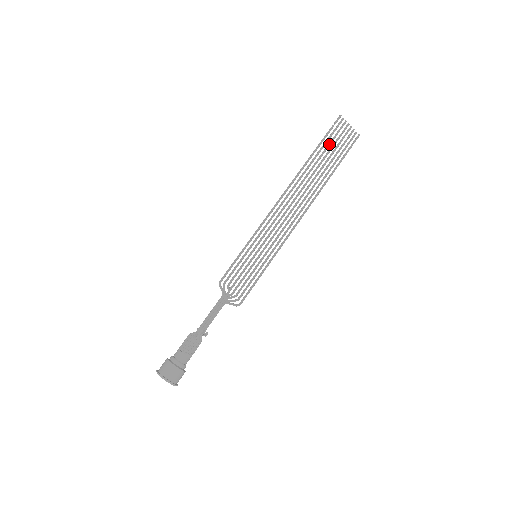
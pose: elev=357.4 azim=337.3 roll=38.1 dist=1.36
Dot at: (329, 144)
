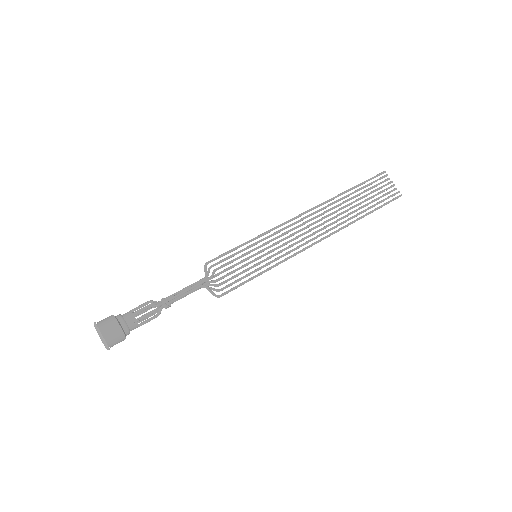
Dot at: (366, 189)
